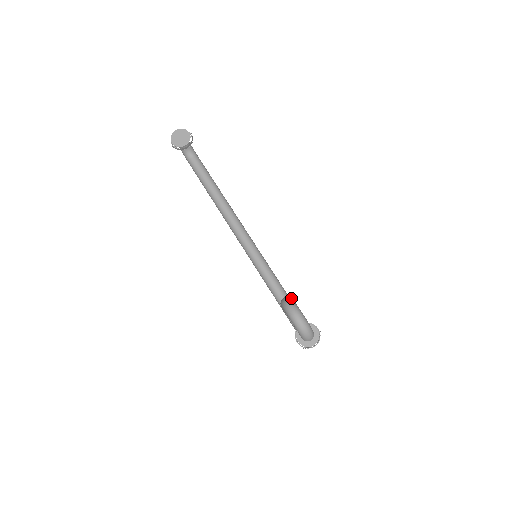
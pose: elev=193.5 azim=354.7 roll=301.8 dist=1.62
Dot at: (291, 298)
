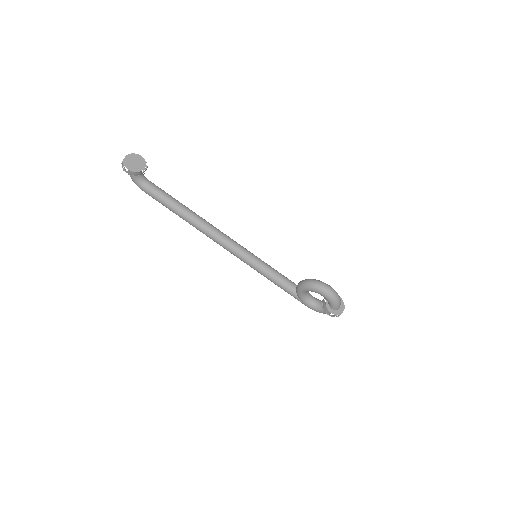
Dot at: occluded
